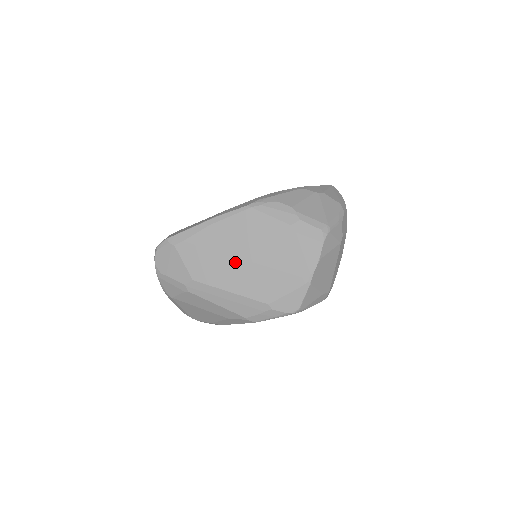
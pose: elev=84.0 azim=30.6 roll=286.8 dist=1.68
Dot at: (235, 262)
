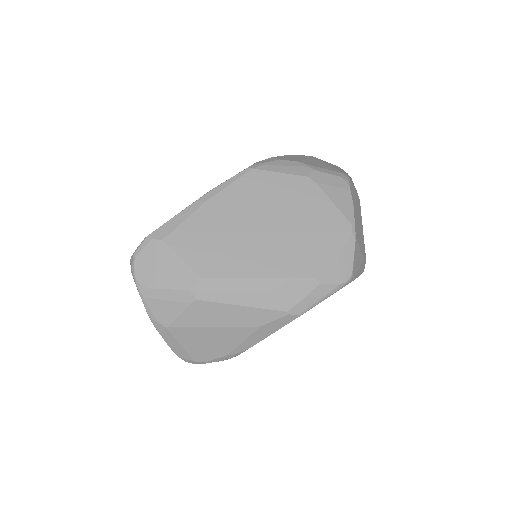
Dot at: (253, 237)
